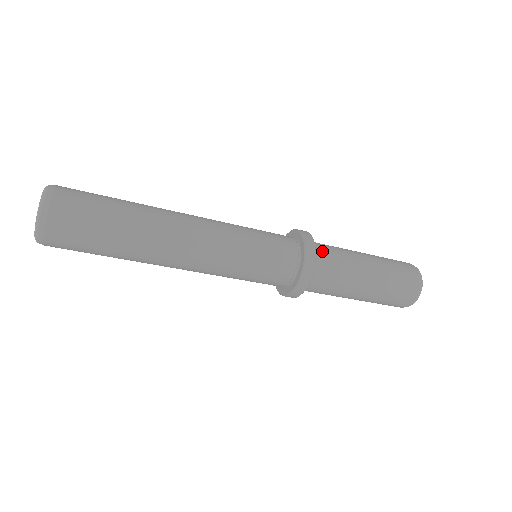
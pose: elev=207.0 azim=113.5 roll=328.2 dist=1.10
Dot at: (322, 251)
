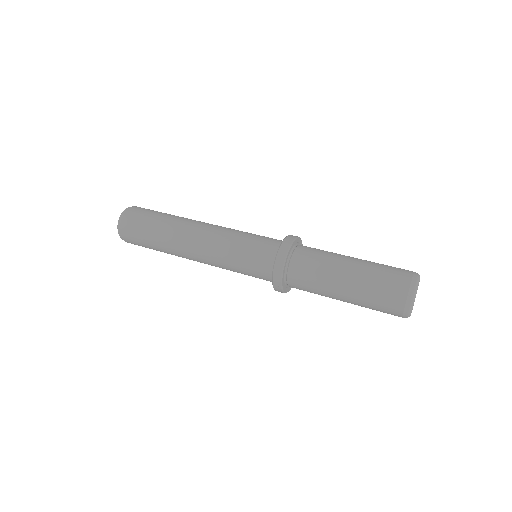
Dot at: (300, 257)
